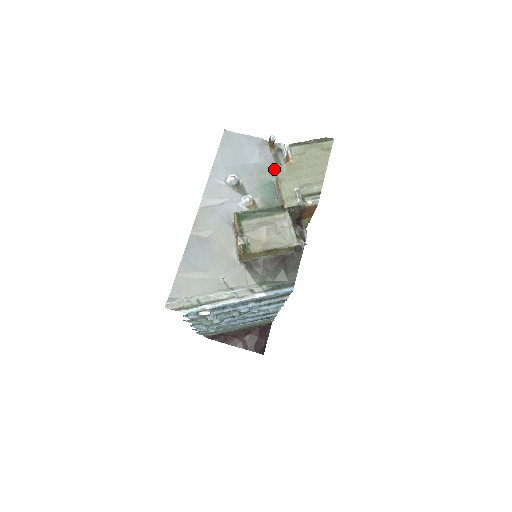
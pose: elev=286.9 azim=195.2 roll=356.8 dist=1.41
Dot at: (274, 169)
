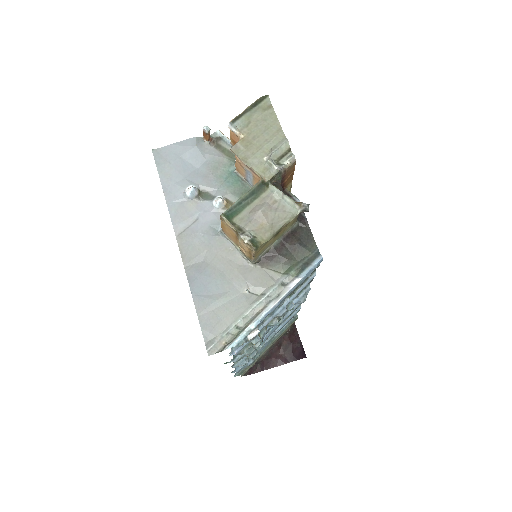
Dot at: (225, 159)
